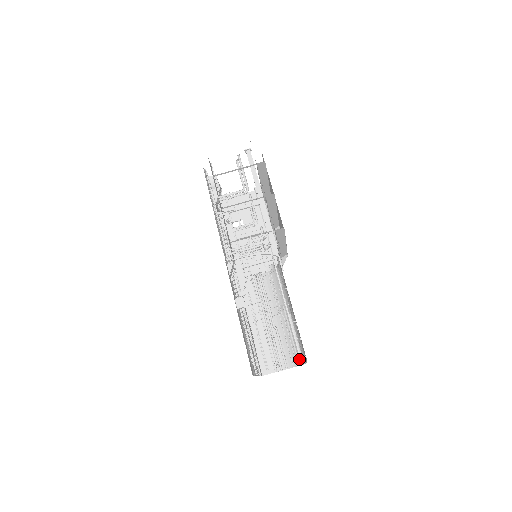
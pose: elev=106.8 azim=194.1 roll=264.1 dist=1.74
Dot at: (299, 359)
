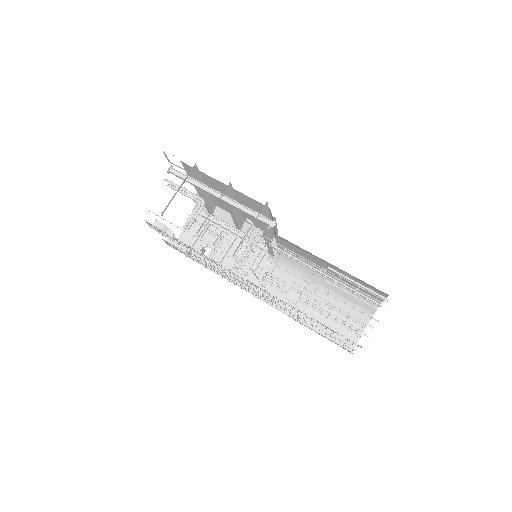
Dot at: (370, 308)
